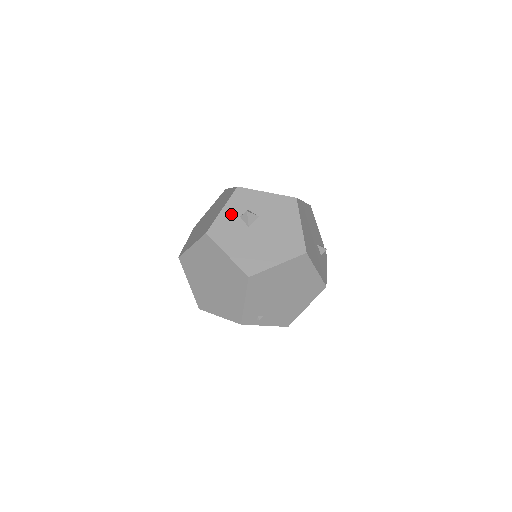
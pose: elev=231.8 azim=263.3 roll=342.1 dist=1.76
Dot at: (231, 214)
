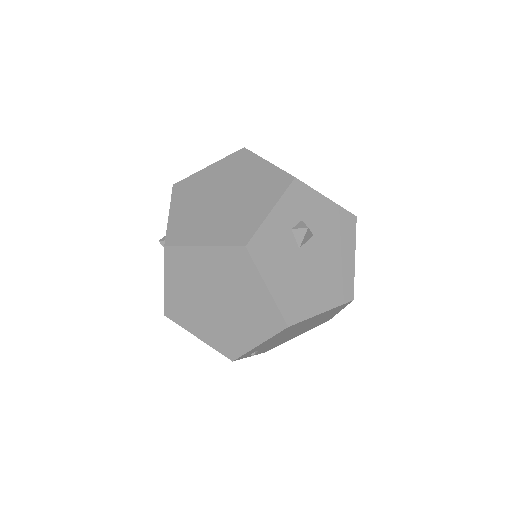
Dot at: (282, 222)
